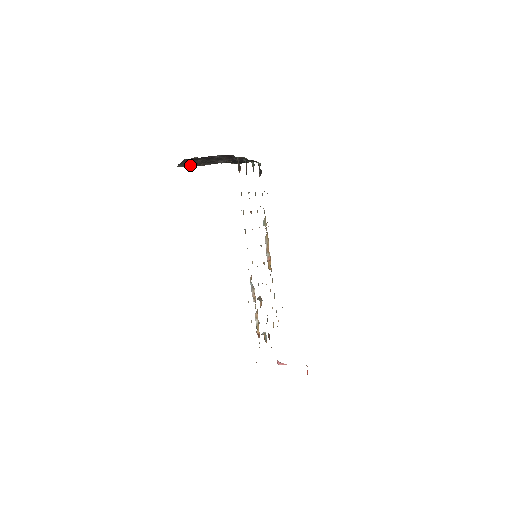
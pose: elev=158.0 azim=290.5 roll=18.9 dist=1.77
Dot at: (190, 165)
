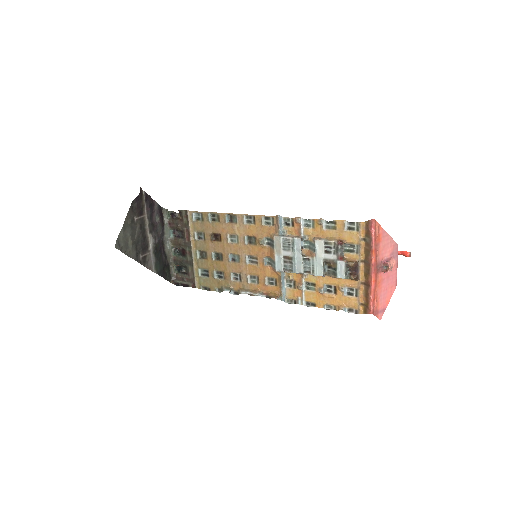
Dot at: (124, 253)
